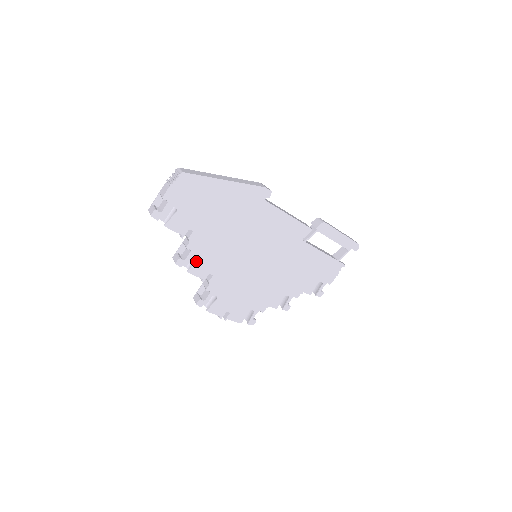
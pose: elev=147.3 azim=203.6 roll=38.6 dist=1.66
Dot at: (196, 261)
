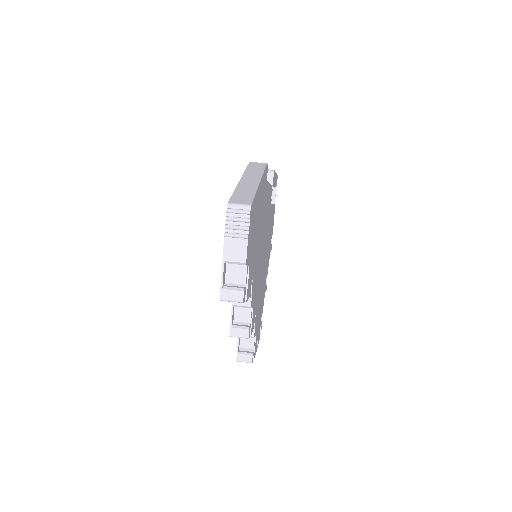
Dot at: (252, 314)
